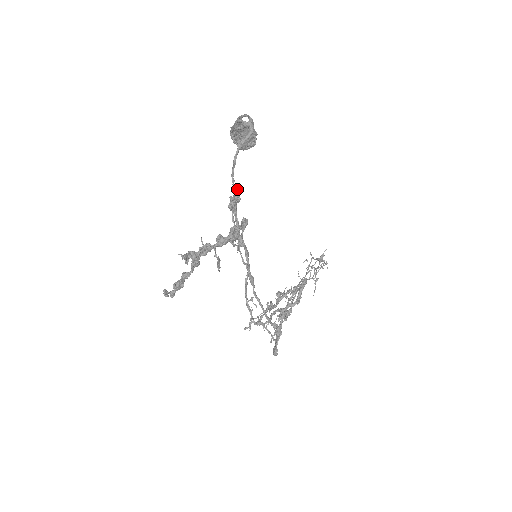
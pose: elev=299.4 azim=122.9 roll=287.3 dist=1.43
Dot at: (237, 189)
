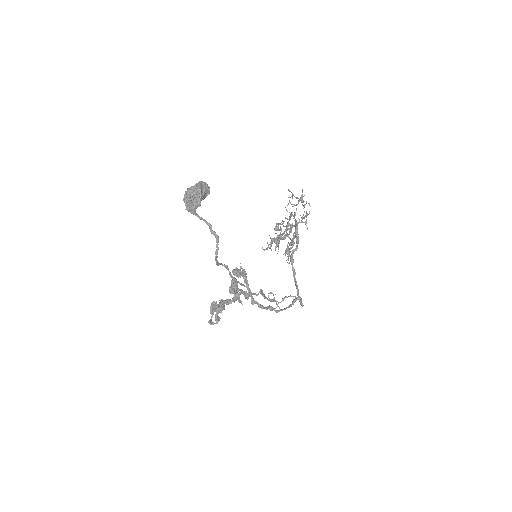
Dot at: (227, 266)
